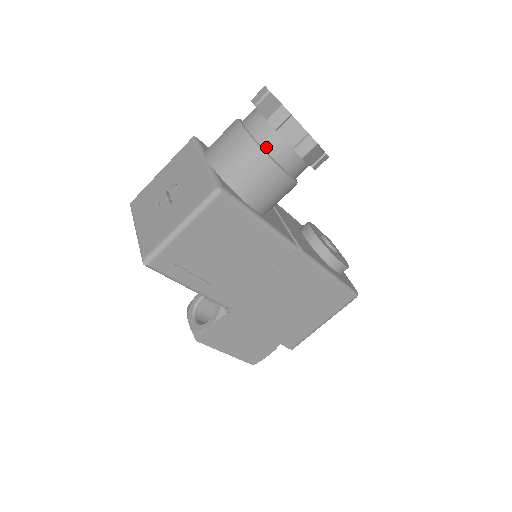
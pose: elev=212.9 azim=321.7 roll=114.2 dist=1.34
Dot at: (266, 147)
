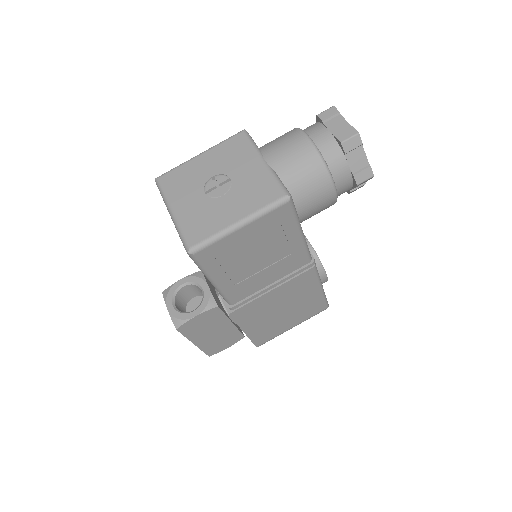
Dot at: (330, 166)
